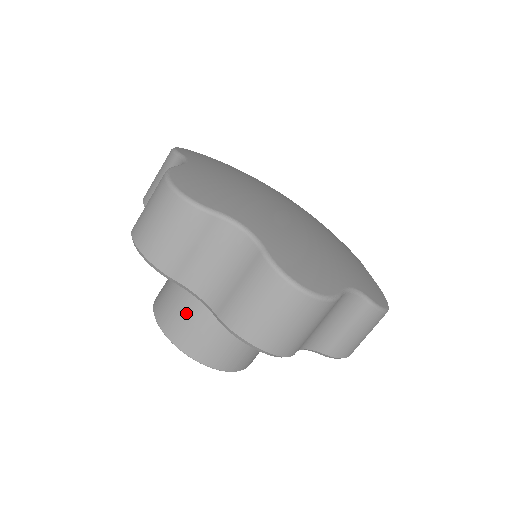
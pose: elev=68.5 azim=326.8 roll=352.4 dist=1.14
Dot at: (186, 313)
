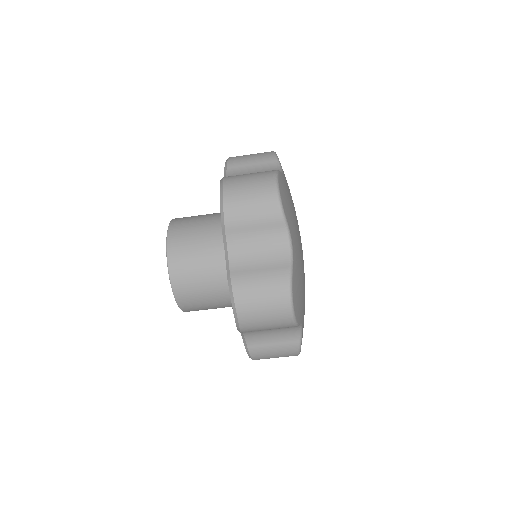
Dot at: (195, 250)
